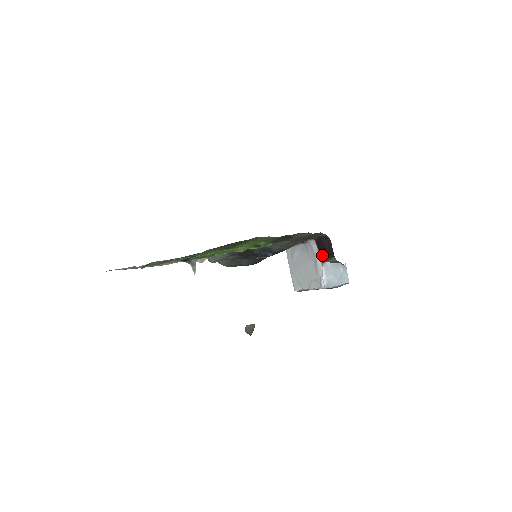
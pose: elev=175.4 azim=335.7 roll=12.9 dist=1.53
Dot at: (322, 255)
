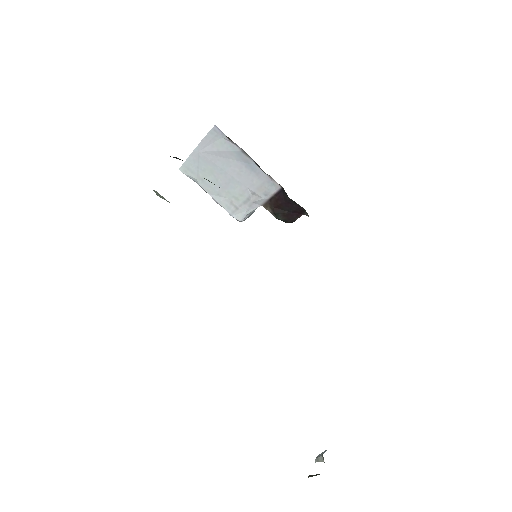
Dot at: (275, 207)
